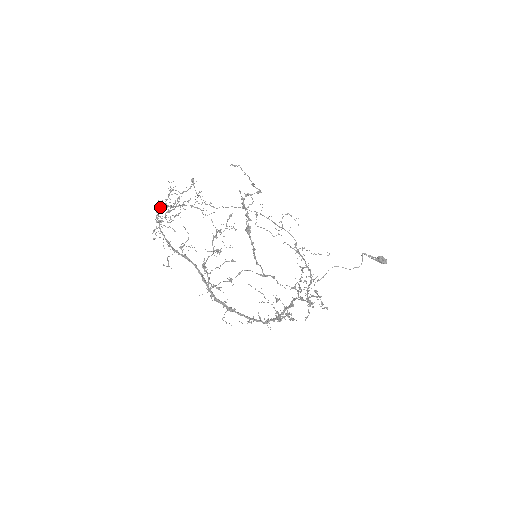
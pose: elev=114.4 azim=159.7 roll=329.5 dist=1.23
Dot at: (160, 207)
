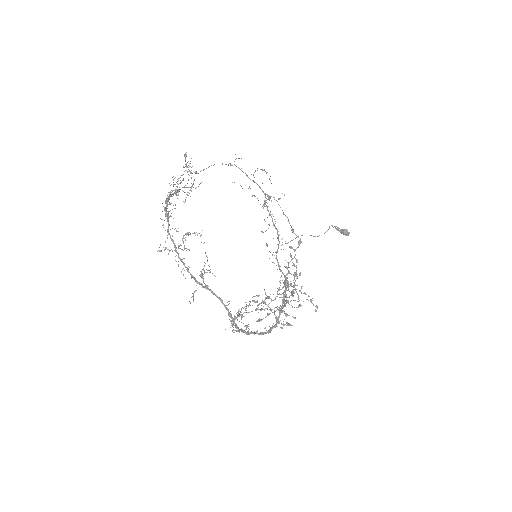
Dot at: (168, 216)
